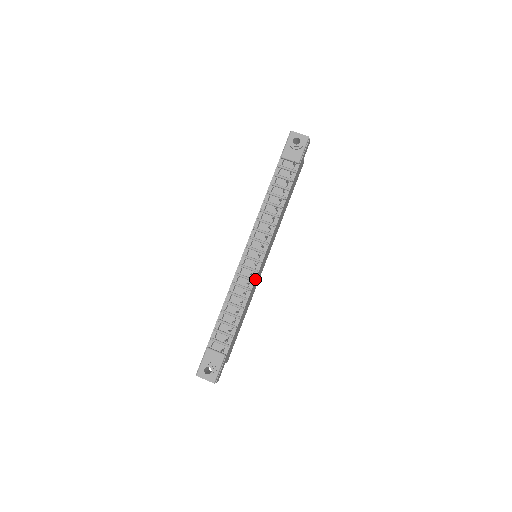
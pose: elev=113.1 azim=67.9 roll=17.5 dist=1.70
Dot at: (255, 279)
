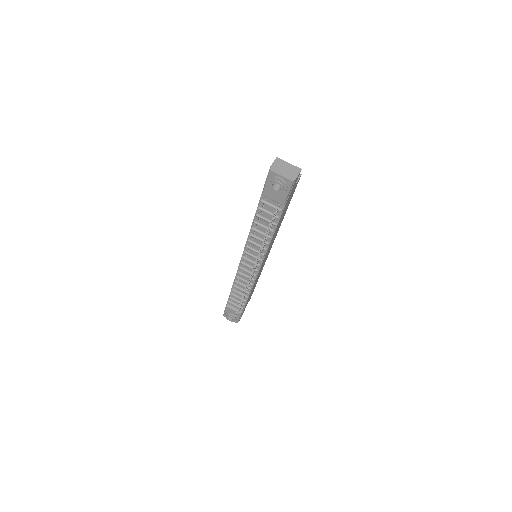
Dot at: (255, 279)
